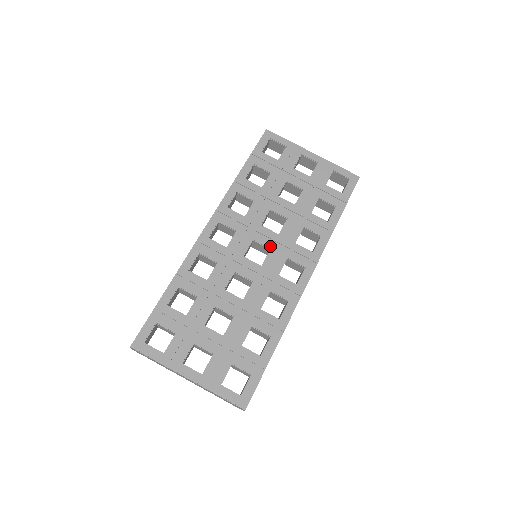
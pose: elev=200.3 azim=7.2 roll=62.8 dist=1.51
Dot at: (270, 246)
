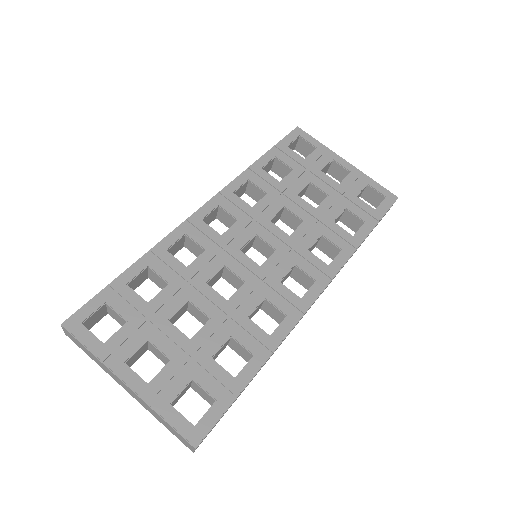
Dot at: (276, 246)
